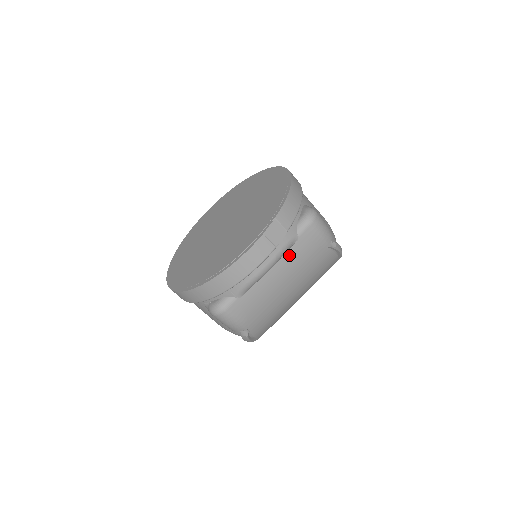
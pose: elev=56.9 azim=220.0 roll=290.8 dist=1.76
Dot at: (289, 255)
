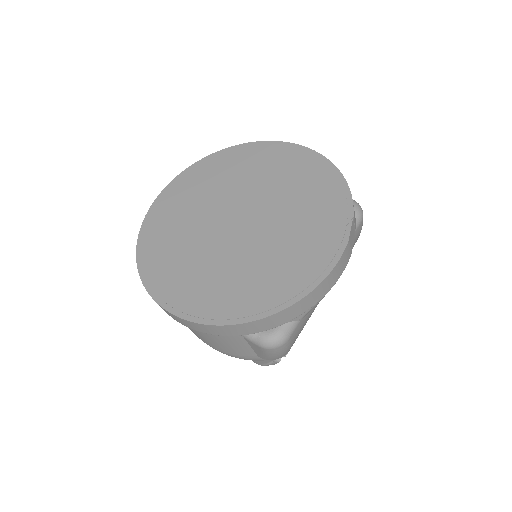
Dot at: occluded
